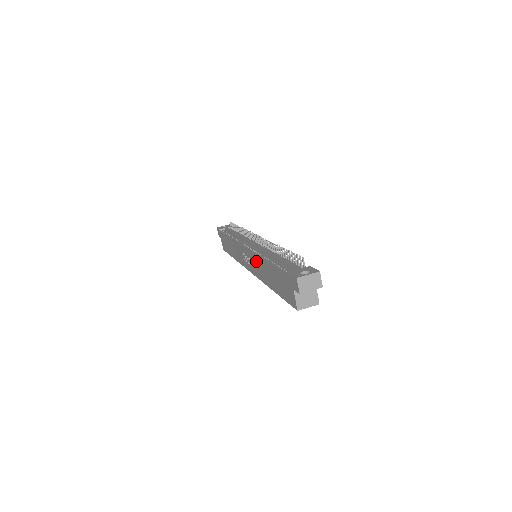
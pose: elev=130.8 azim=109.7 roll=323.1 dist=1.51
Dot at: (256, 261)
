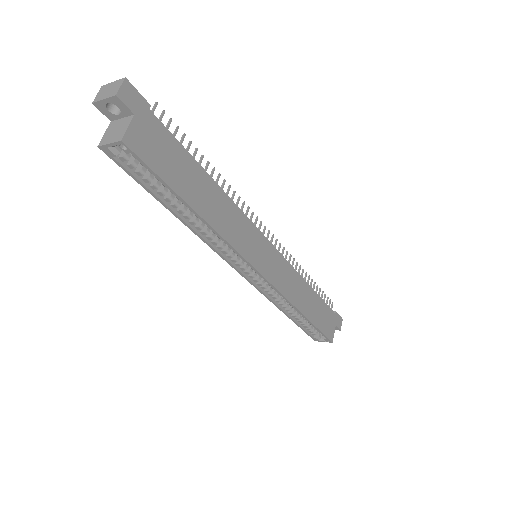
Dot at: occluded
